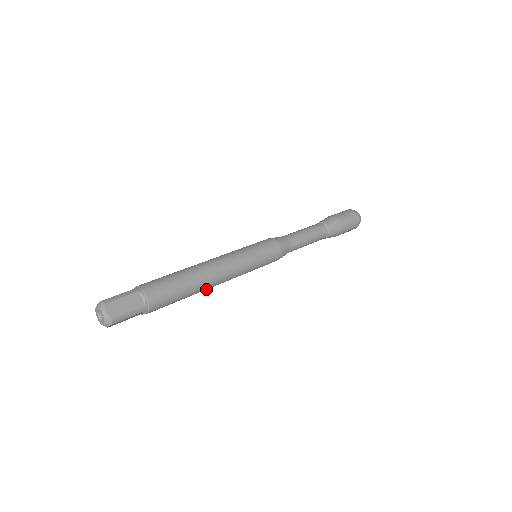
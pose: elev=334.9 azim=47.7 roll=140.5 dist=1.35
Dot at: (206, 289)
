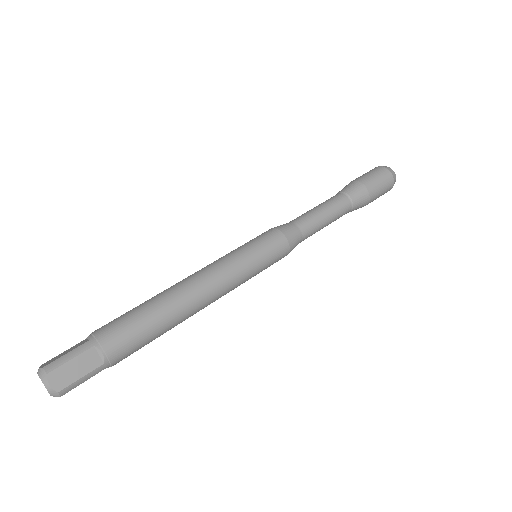
Dot at: (189, 316)
